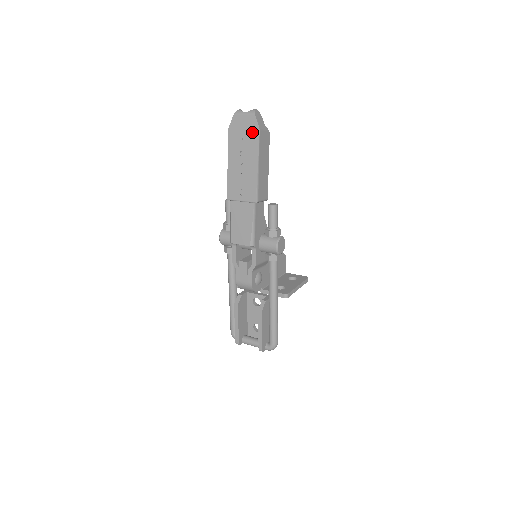
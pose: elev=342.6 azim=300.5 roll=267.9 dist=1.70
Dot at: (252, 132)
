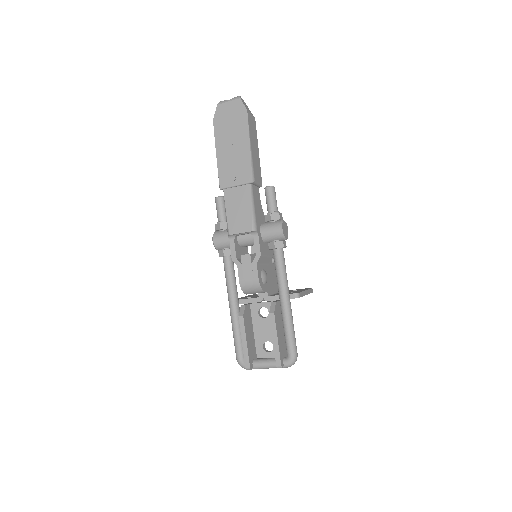
Dot at: (239, 115)
